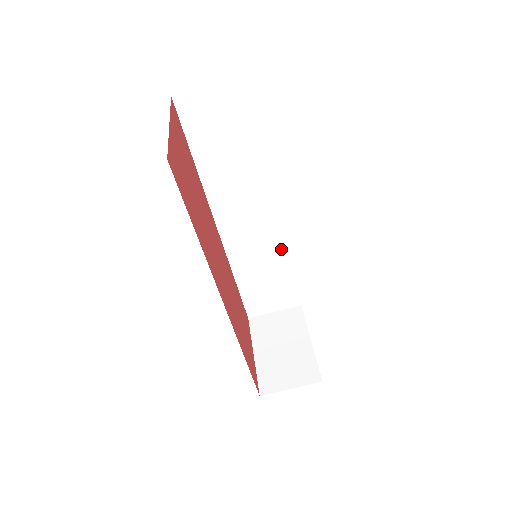
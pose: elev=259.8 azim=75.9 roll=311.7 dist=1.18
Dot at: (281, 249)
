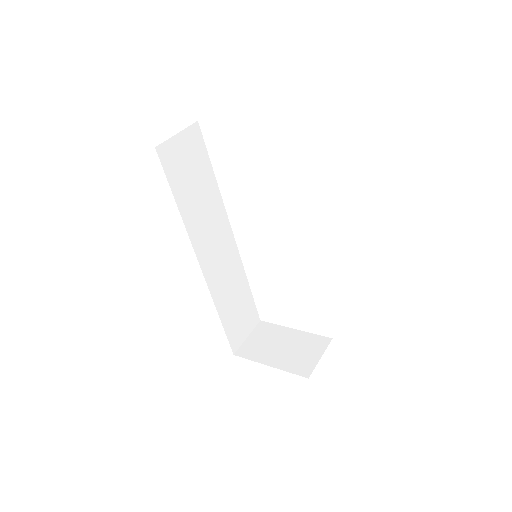
Dot at: (239, 269)
